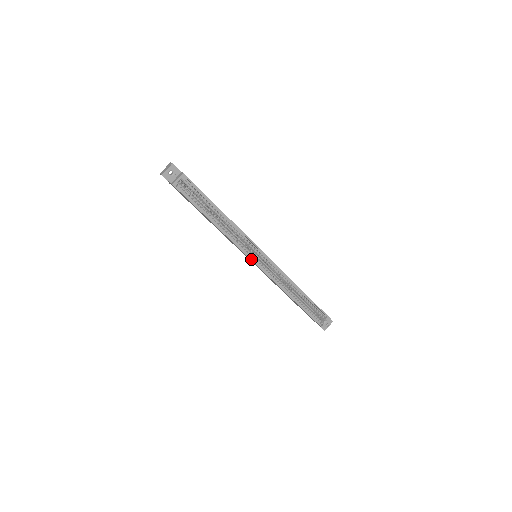
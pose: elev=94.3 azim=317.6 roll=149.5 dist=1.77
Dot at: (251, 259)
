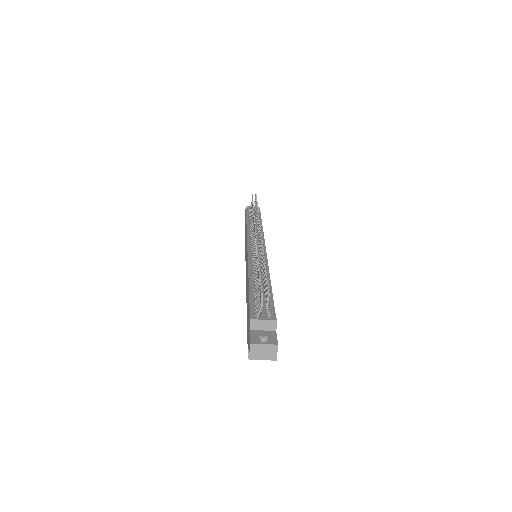
Dot at: occluded
